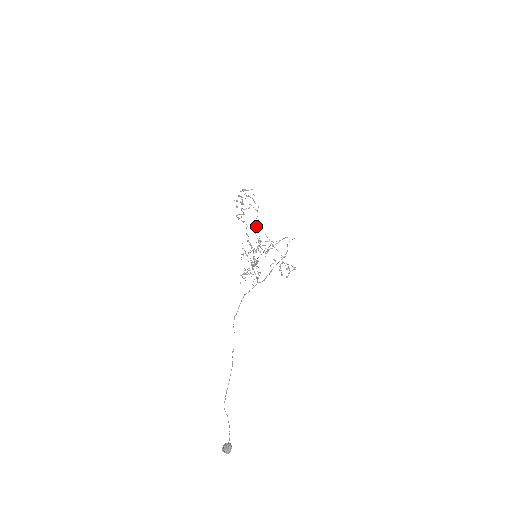
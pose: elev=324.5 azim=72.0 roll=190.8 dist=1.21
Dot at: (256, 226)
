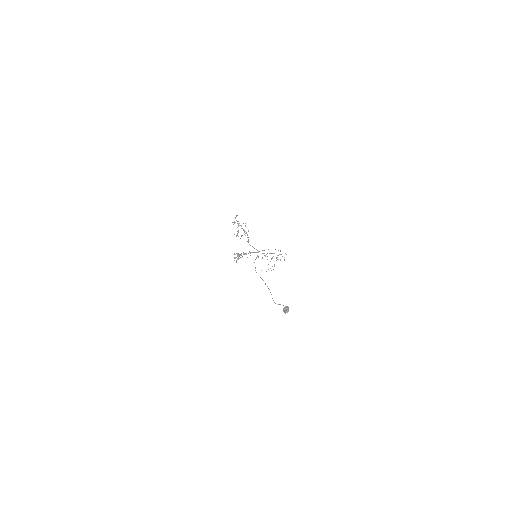
Dot at: (250, 252)
